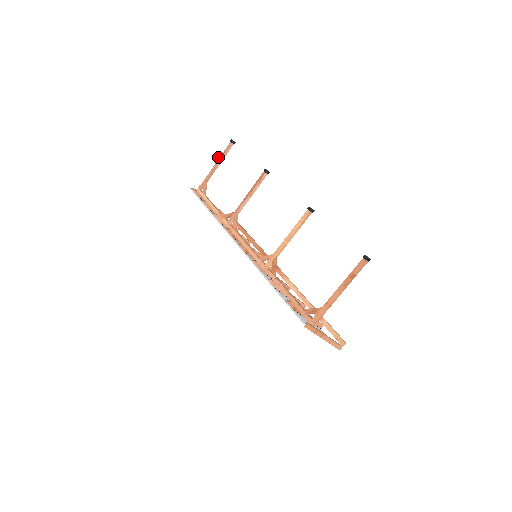
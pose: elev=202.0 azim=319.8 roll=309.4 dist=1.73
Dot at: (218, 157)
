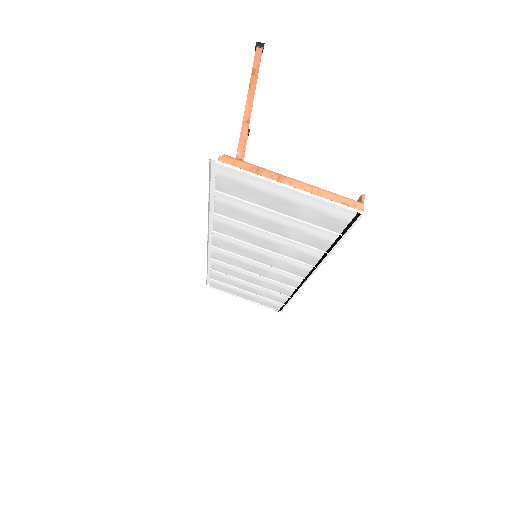
Dot at: occluded
